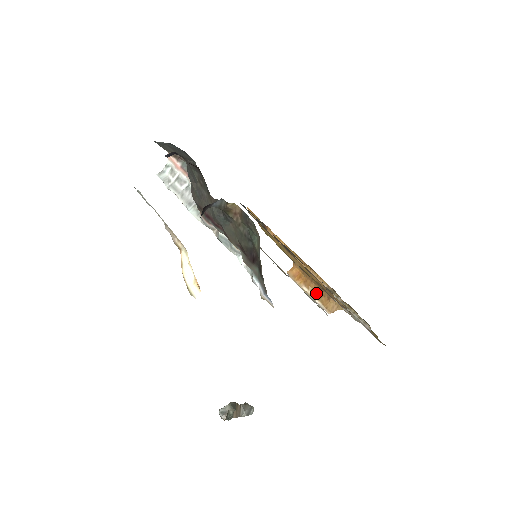
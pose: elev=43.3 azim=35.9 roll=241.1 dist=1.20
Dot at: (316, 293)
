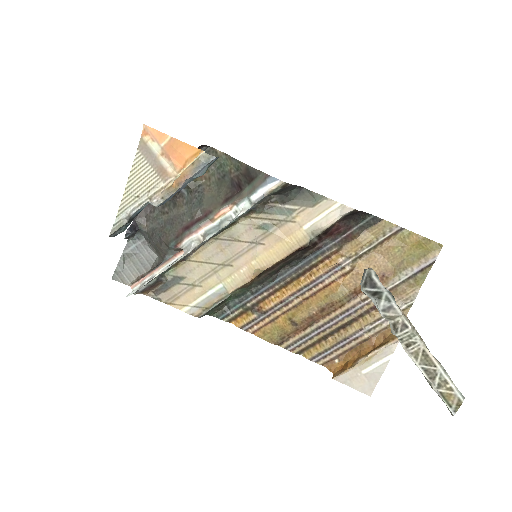
Dot at: (372, 350)
